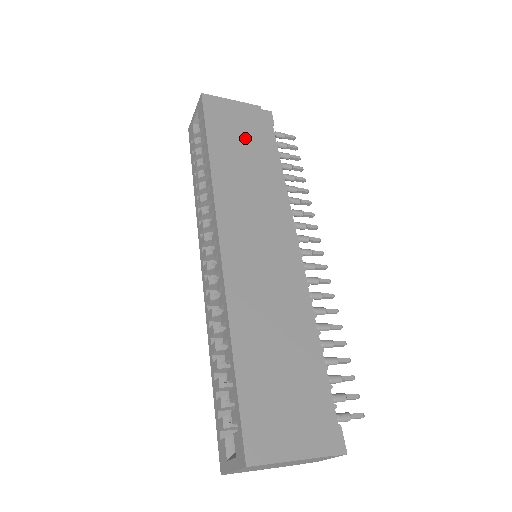
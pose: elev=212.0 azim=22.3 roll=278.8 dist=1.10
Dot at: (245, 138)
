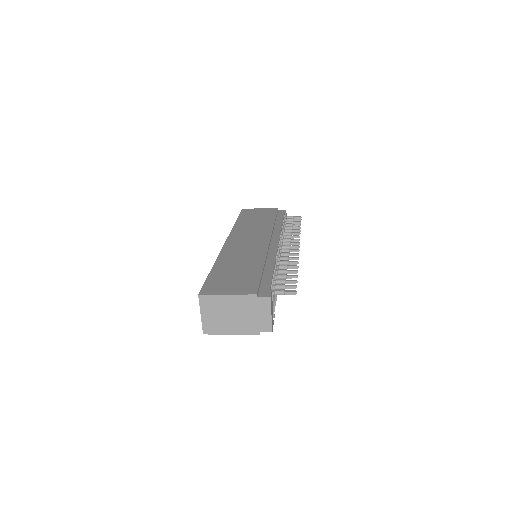
Dot at: (261, 217)
